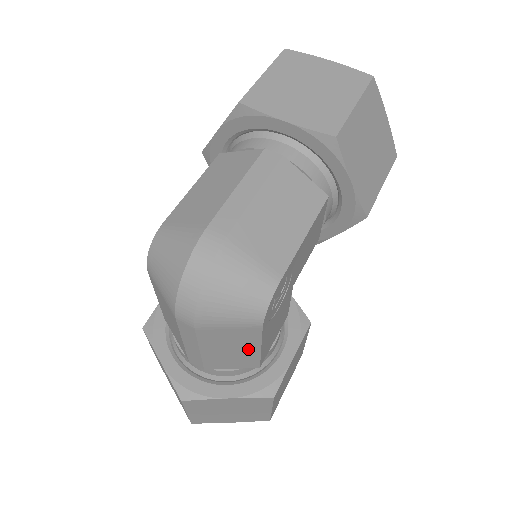
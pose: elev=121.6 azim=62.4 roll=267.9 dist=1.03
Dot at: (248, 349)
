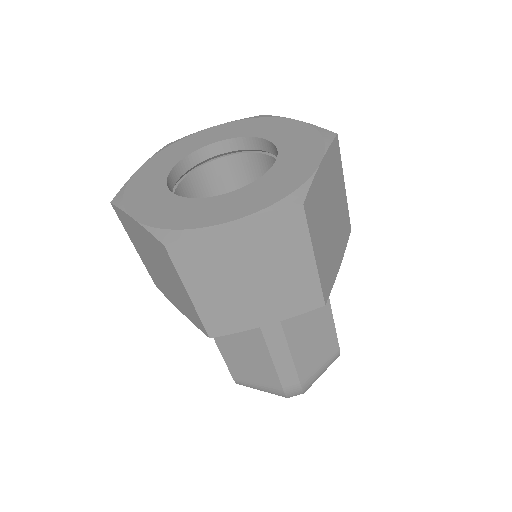
Dot at: occluded
